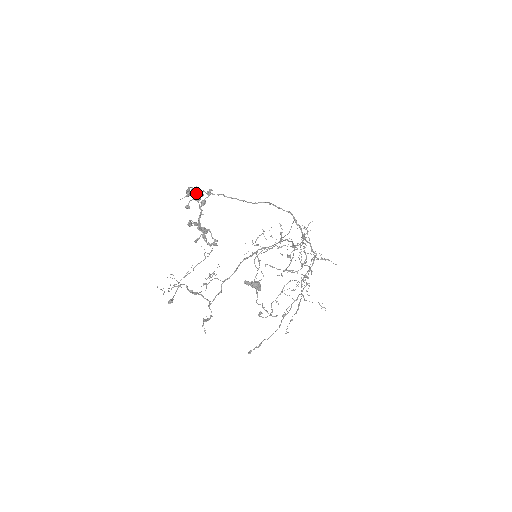
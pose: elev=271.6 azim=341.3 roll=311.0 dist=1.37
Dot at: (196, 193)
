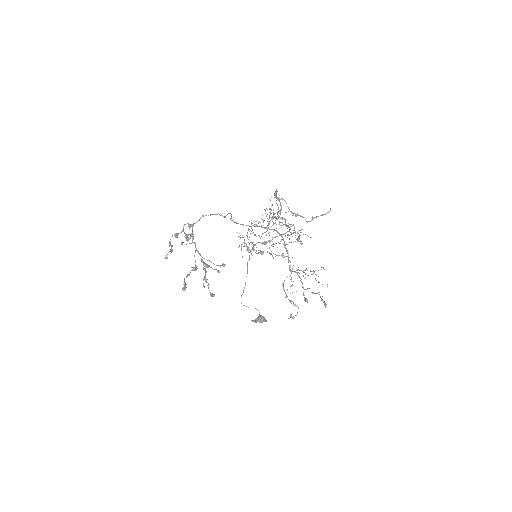
Dot at: (183, 230)
